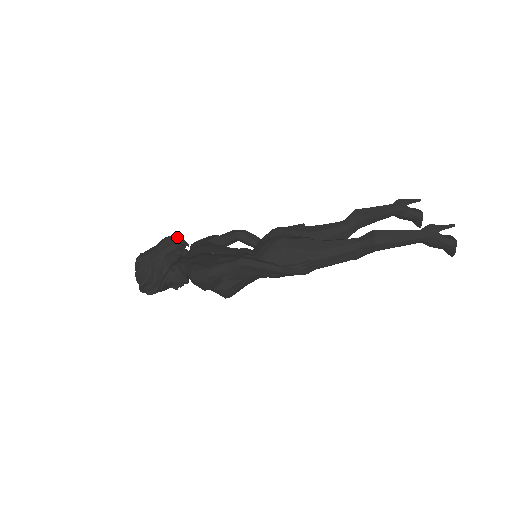
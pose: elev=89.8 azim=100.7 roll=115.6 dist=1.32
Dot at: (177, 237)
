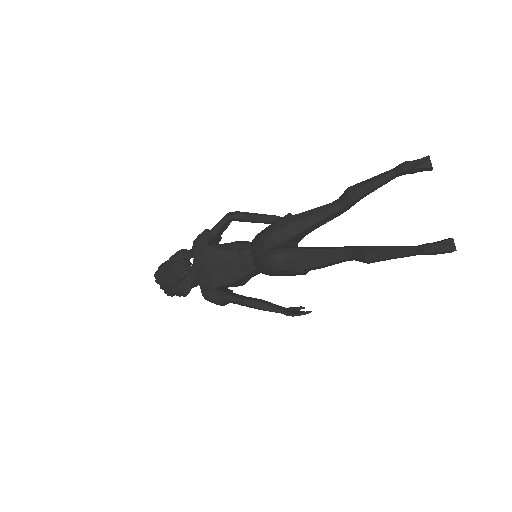
Dot at: (179, 268)
